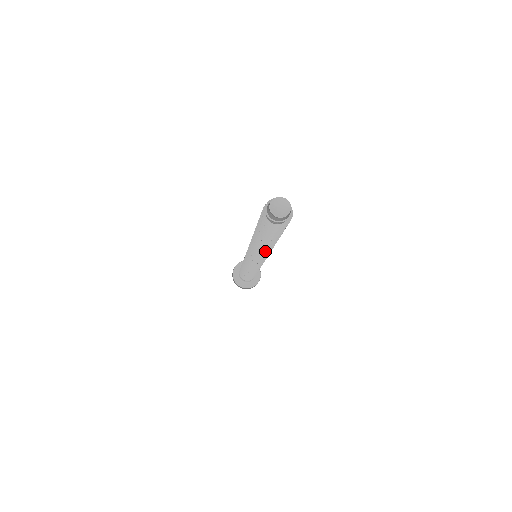
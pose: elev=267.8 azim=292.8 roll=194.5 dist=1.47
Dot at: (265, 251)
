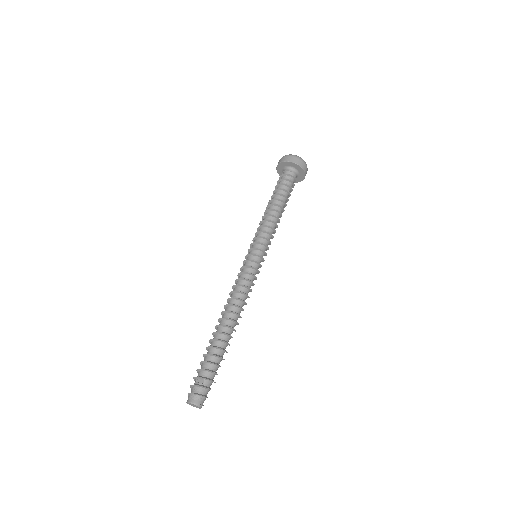
Dot at: occluded
